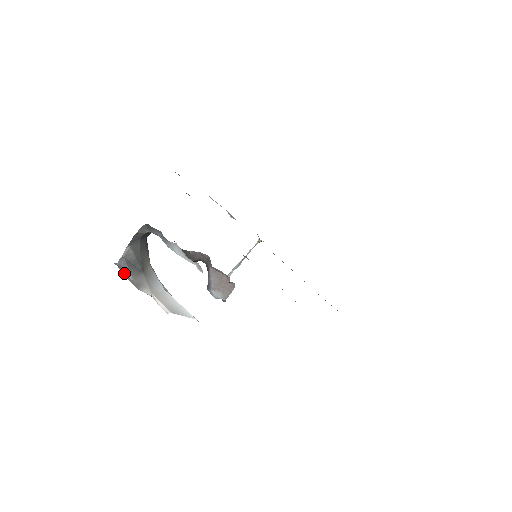
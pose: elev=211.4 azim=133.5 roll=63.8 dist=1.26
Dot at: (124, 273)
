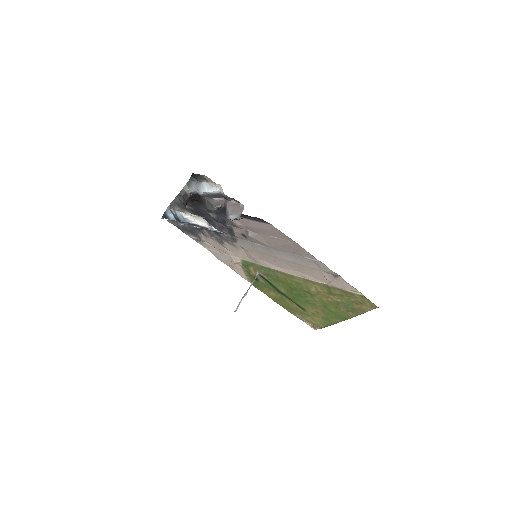
Dot at: (174, 207)
